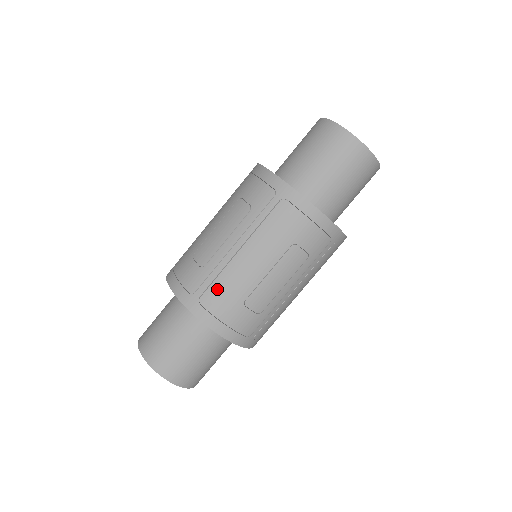
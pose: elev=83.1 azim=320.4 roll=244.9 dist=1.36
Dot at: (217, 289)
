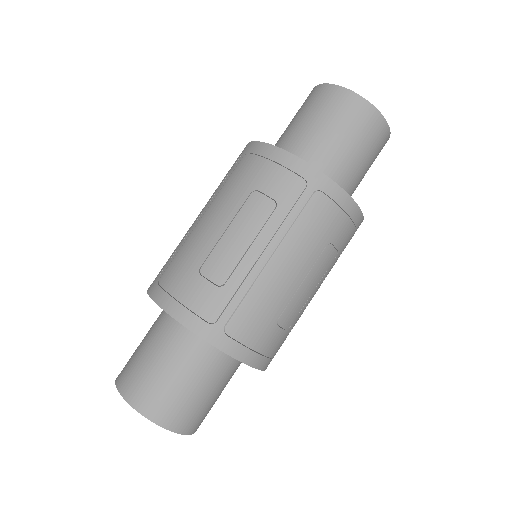
Dot at: (175, 262)
